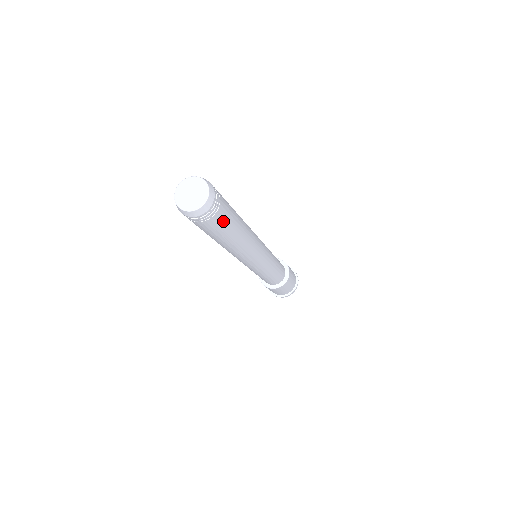
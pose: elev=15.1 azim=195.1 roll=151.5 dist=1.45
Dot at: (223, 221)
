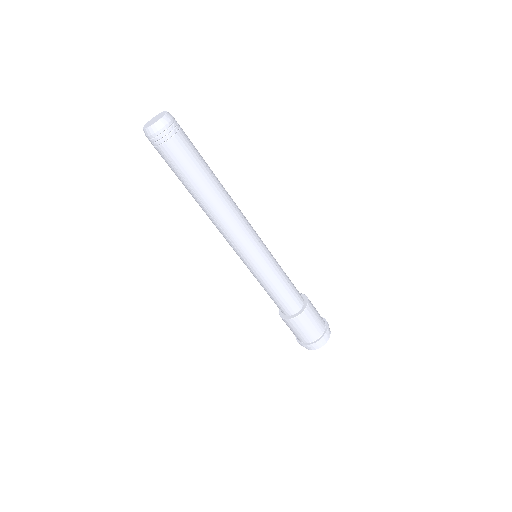
Dot at: (176, 159)
